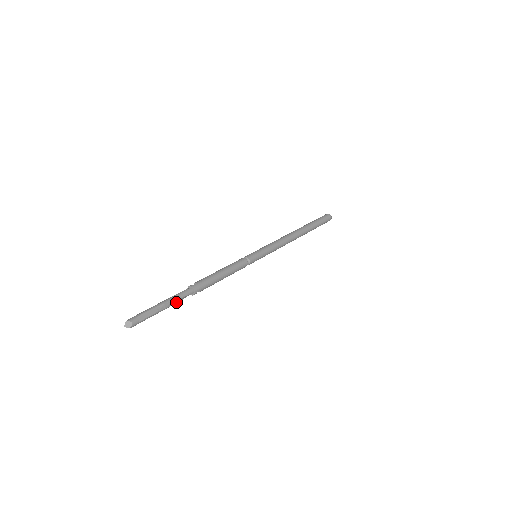
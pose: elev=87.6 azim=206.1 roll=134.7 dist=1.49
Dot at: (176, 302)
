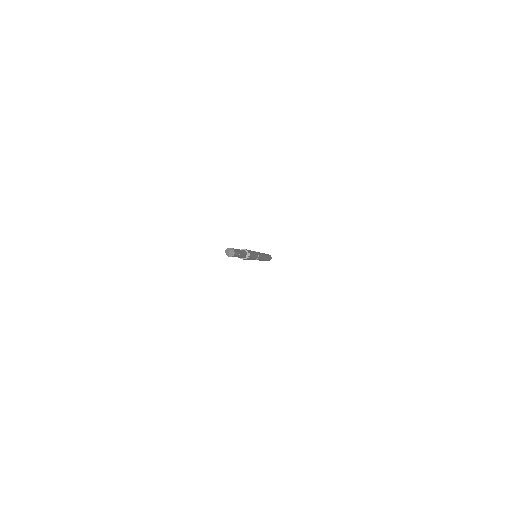
Dot at: (243, 253)
